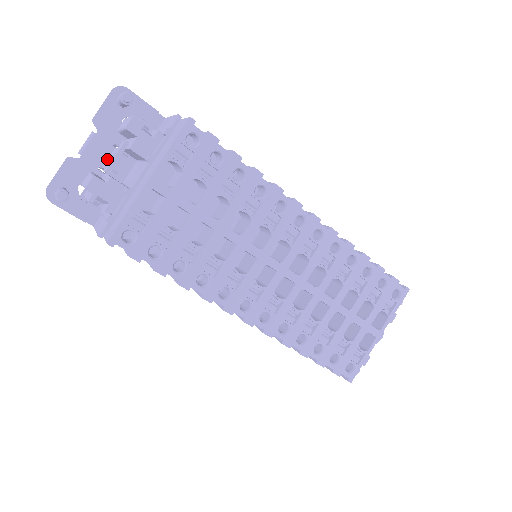
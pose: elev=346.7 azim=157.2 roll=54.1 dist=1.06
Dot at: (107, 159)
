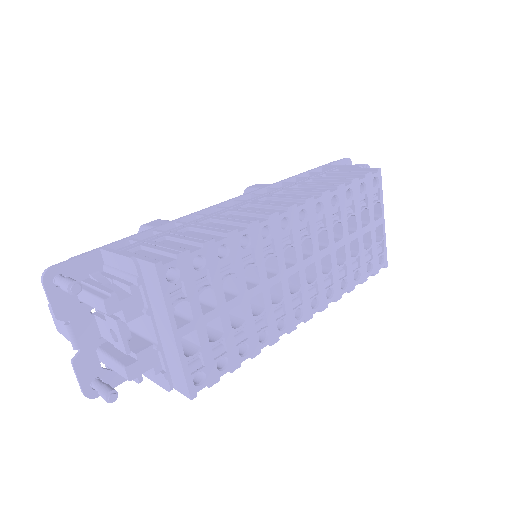
Dot at: (97, 328)
